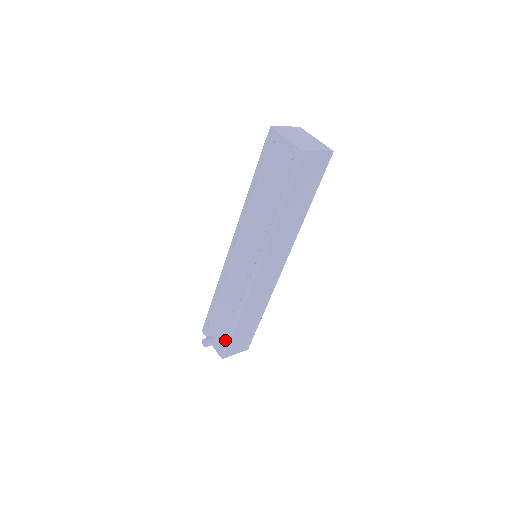
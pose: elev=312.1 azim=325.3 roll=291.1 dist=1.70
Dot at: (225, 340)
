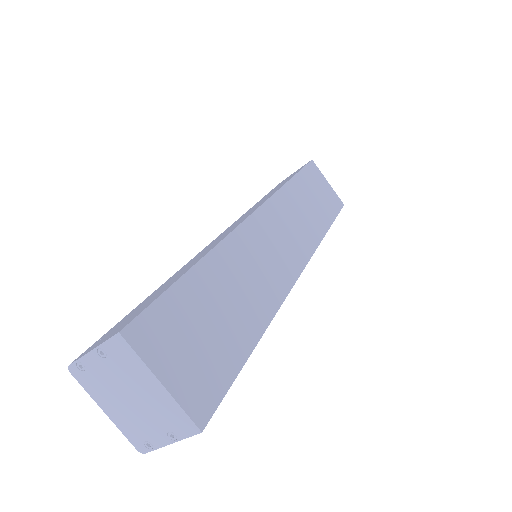
Dot at: occluded
